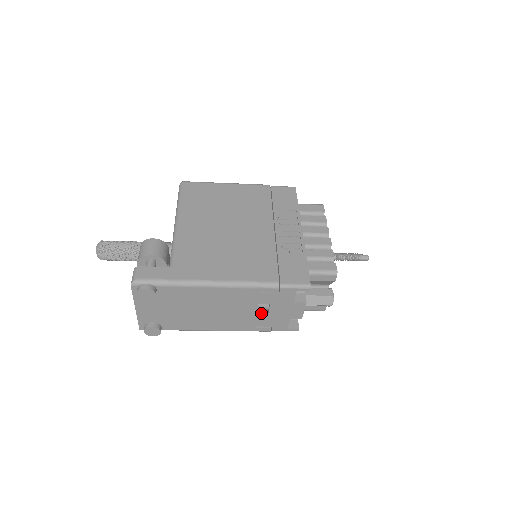
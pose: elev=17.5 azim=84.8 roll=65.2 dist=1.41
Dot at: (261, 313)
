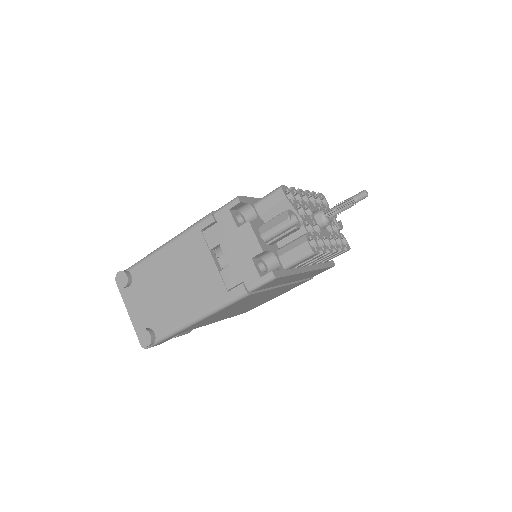
Dot at: (226, 269)
